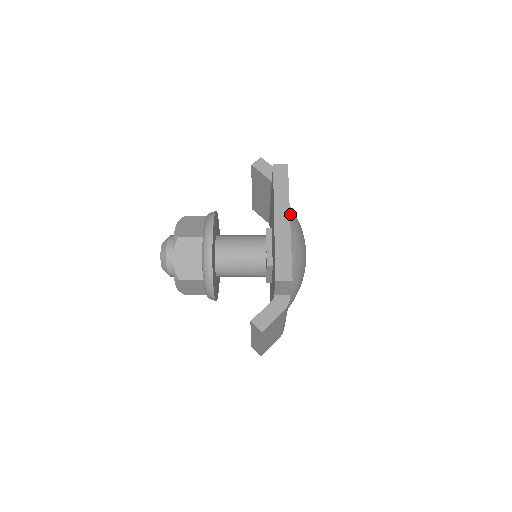
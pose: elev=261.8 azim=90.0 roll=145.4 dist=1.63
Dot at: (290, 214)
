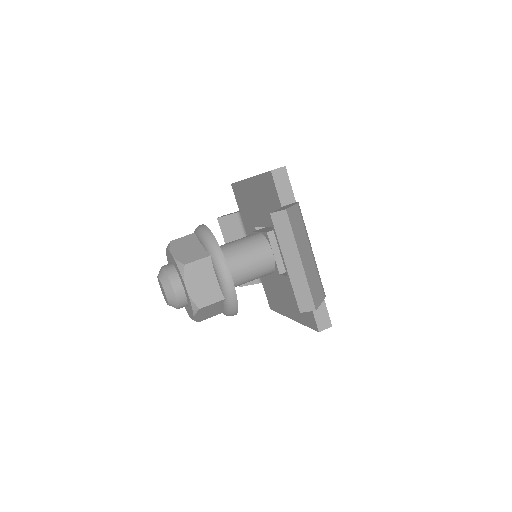
Dot at: occluded
